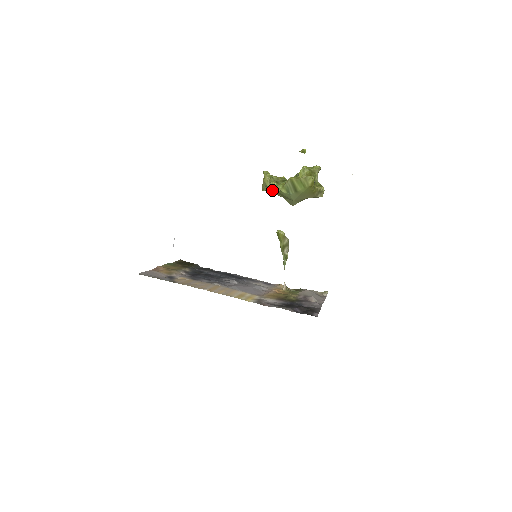
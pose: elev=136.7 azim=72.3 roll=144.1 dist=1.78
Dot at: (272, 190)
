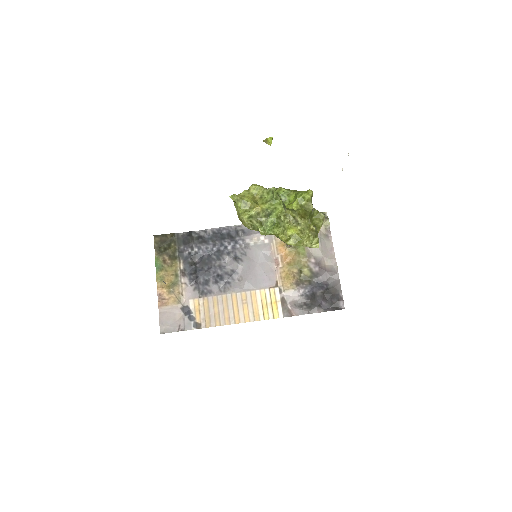
Dot at: occluded
